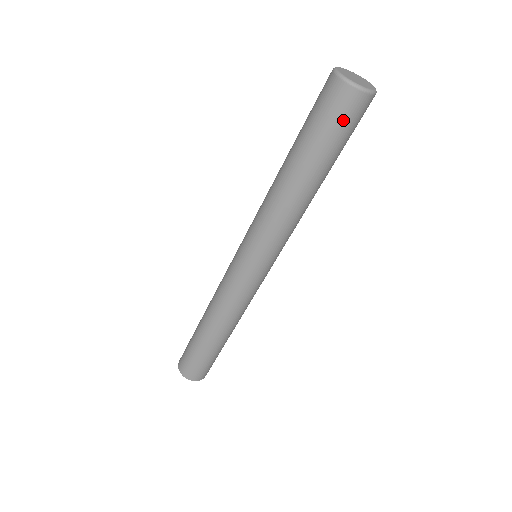
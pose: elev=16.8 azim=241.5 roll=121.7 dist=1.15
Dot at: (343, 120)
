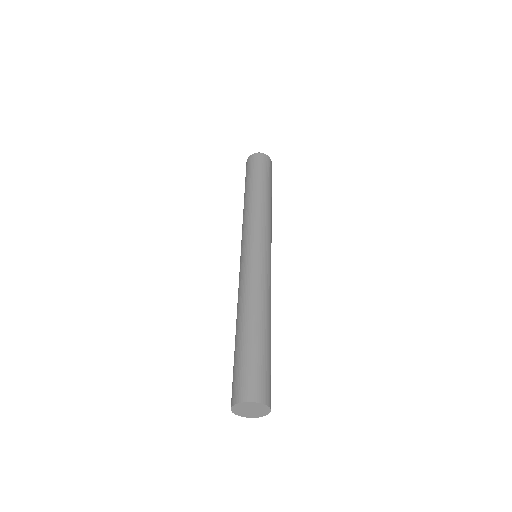
Dot at: (257, 163)
